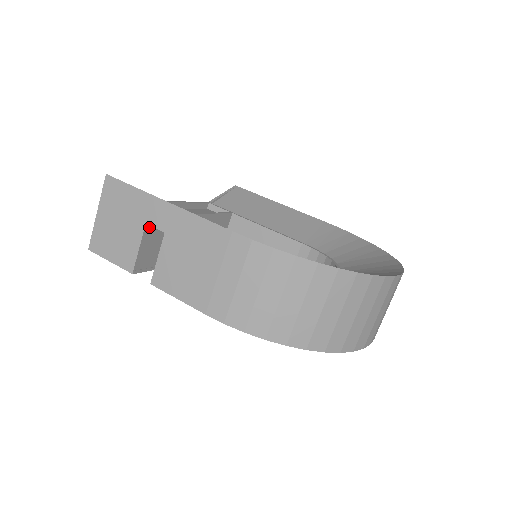
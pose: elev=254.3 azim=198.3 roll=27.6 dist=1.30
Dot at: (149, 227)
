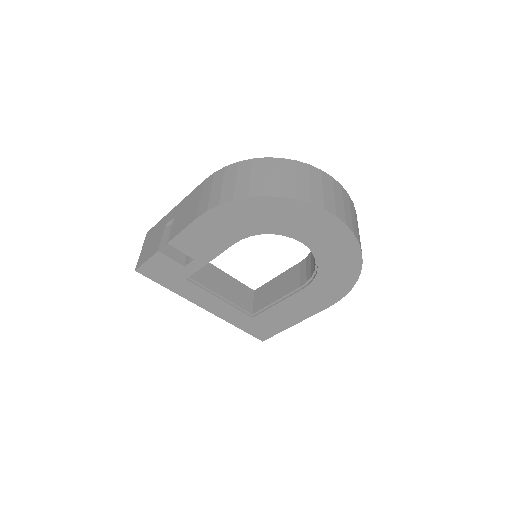
Dot at: (168, 230)
